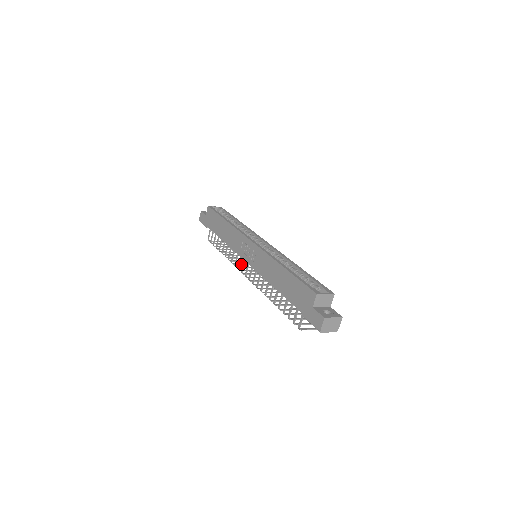
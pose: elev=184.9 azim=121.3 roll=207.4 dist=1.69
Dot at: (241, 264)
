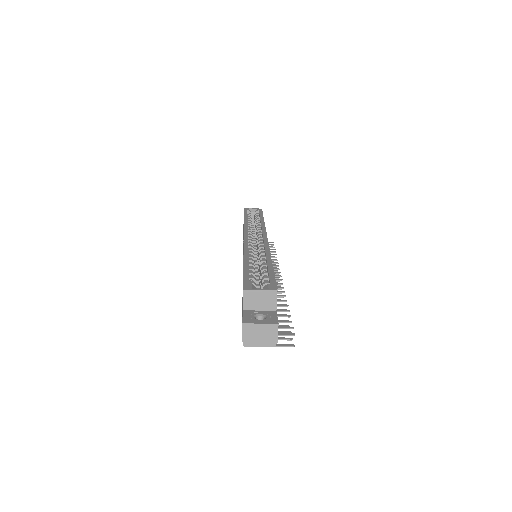
Dot at: occluded
